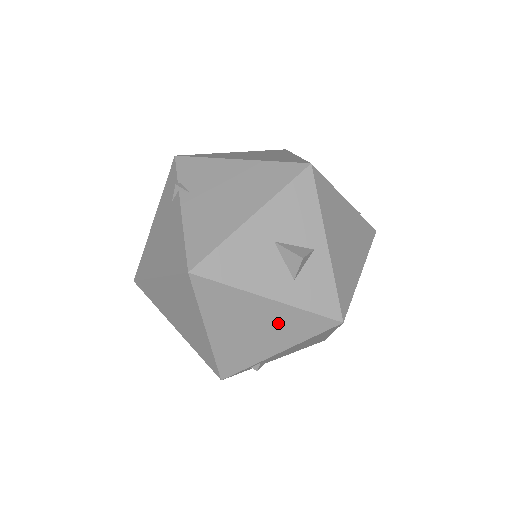
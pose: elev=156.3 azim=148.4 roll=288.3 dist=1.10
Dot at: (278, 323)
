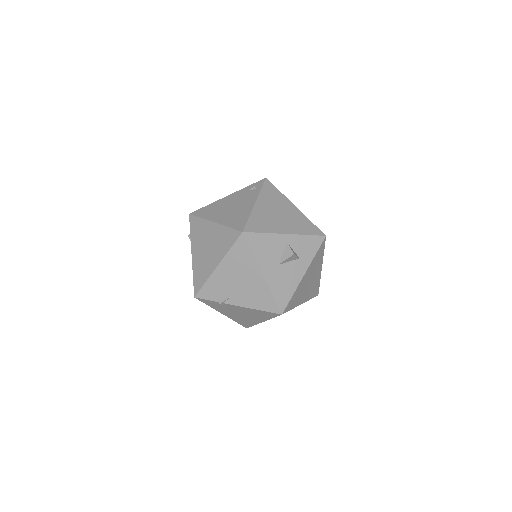
Dot at: (313, 269)
